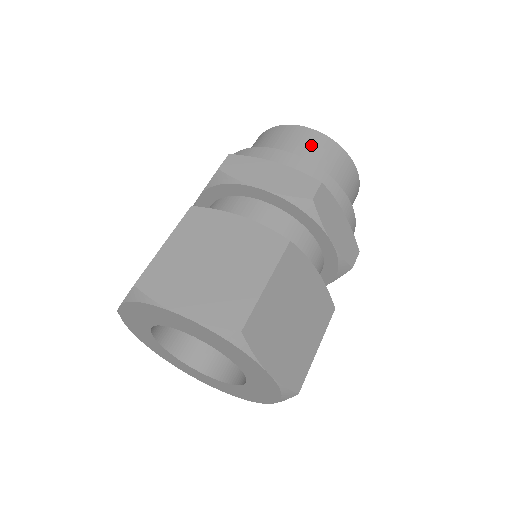
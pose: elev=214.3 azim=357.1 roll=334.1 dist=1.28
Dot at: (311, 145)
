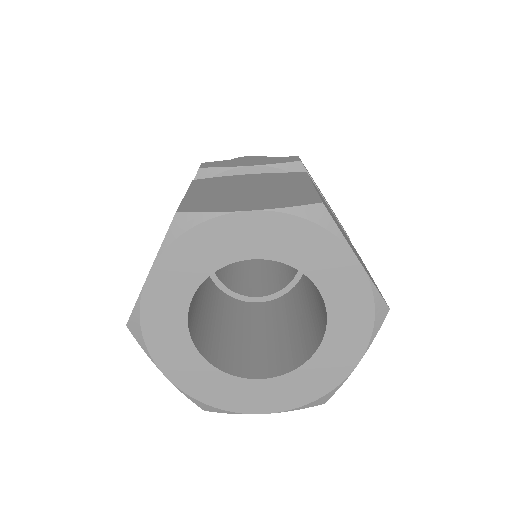
Dot at: occluded
